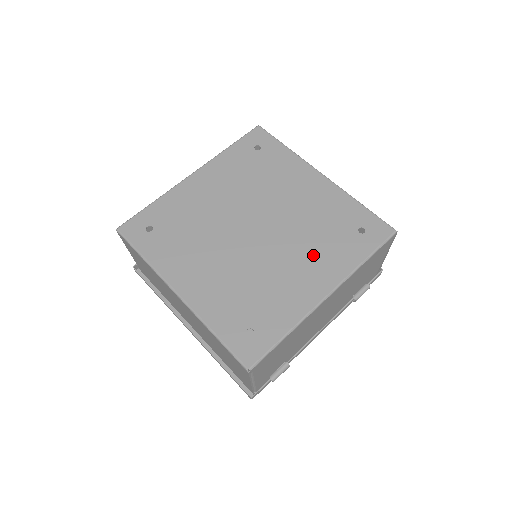
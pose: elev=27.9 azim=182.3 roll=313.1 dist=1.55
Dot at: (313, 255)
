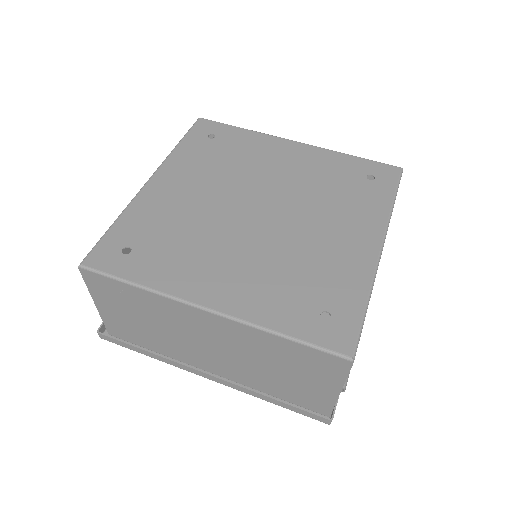
Dot at: (339, 214)
